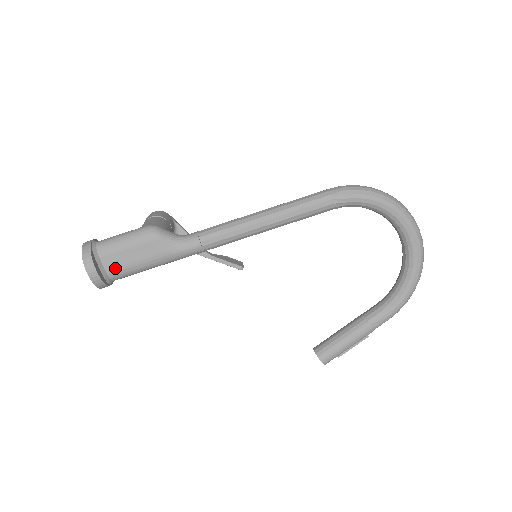
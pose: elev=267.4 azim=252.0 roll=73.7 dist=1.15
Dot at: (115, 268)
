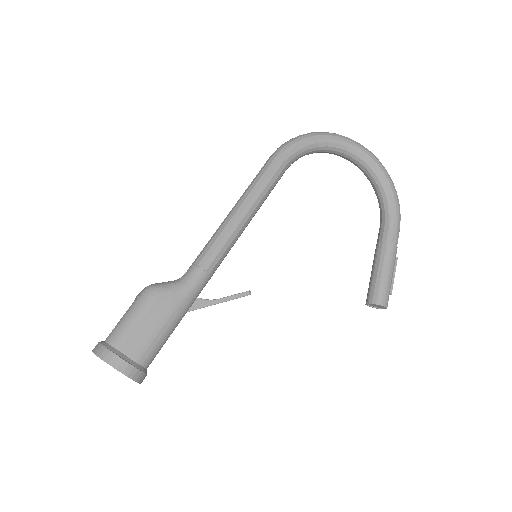
Dot at: (140, 350)
